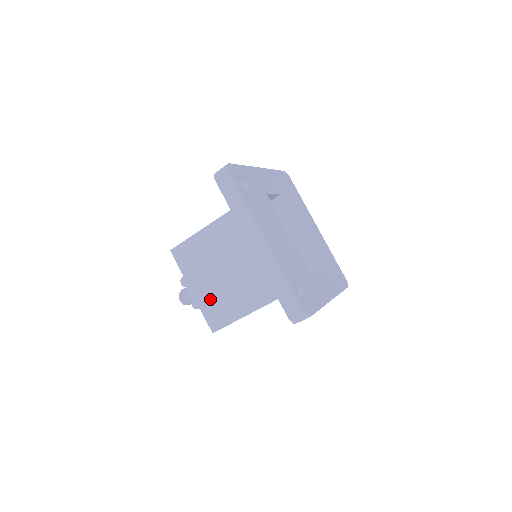
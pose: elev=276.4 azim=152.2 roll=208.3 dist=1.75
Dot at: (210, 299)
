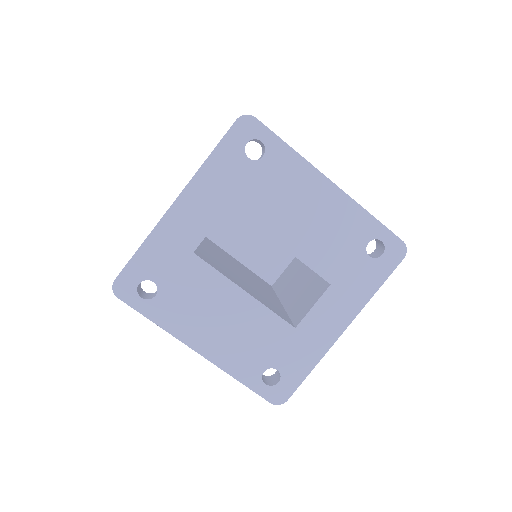
Dot at: occluded
